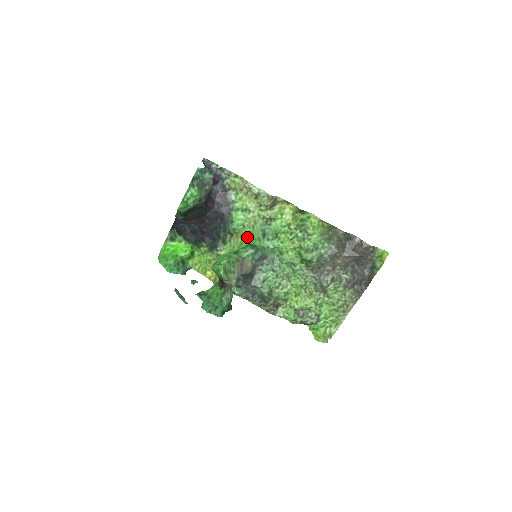
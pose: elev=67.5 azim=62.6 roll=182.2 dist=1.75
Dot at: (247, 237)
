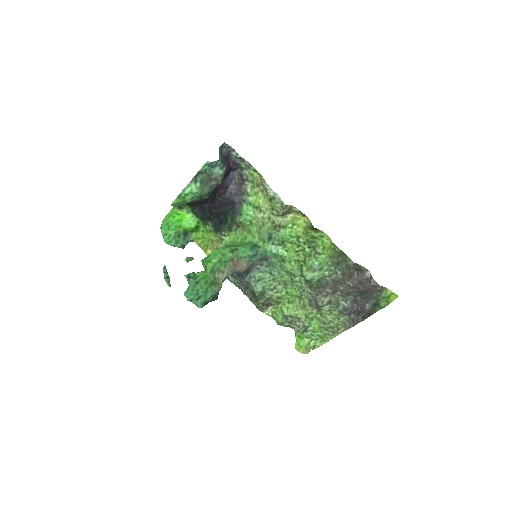
Dot at: (252, 234)
